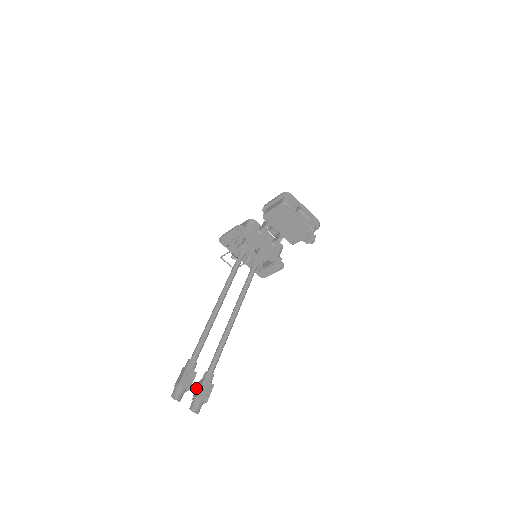
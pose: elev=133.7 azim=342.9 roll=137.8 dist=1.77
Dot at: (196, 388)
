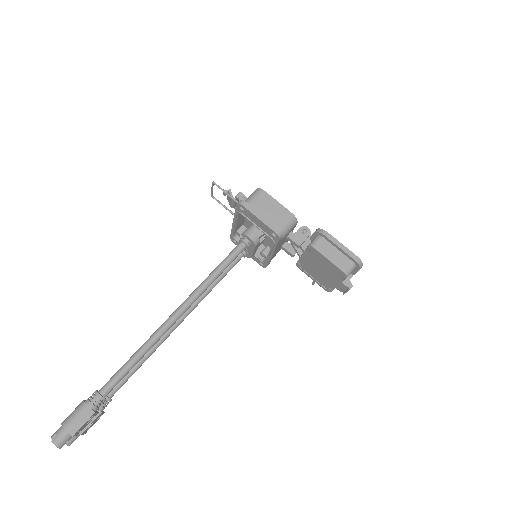
Dot at: occluded
